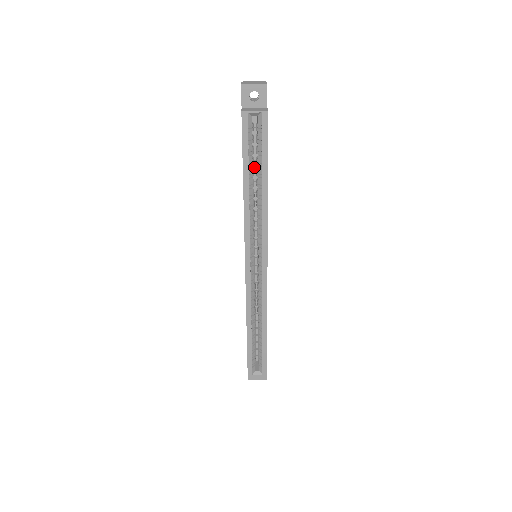
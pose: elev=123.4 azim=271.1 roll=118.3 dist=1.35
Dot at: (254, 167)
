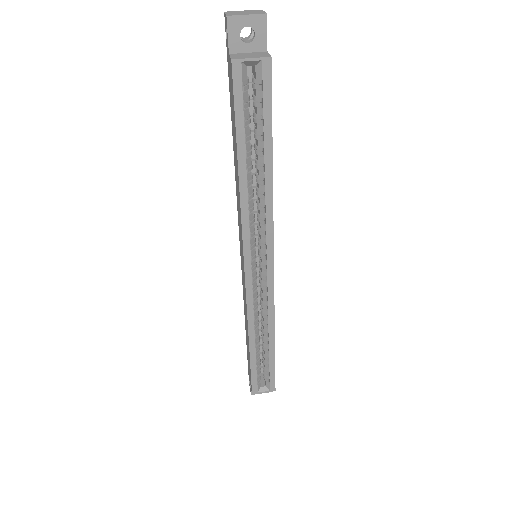
Dot at: occluded
